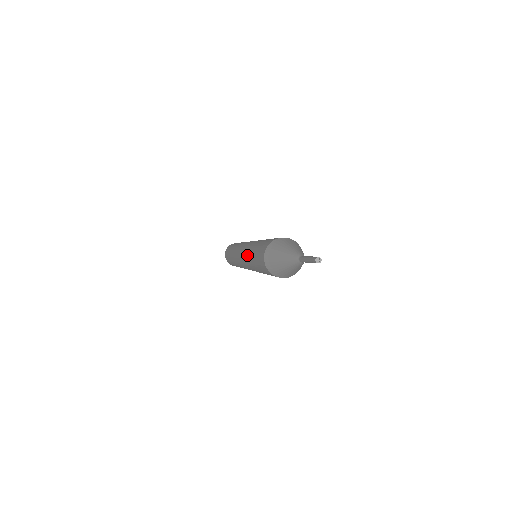
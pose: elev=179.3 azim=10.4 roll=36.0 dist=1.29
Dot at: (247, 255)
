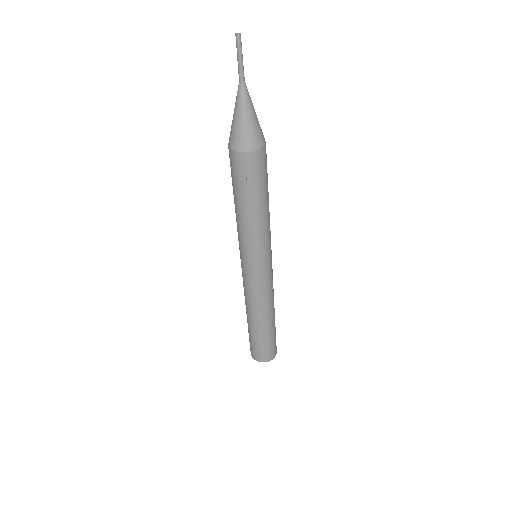
Dot at: occluded
